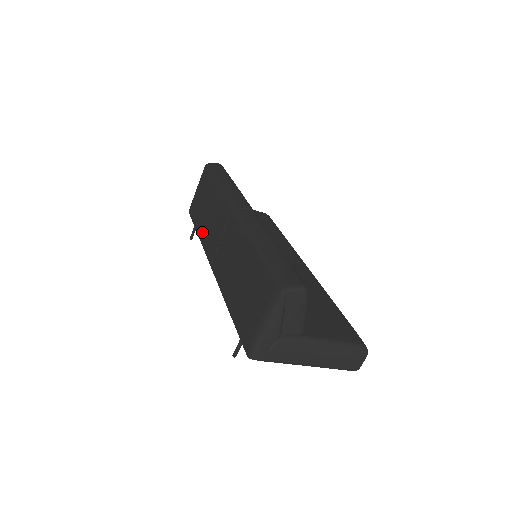
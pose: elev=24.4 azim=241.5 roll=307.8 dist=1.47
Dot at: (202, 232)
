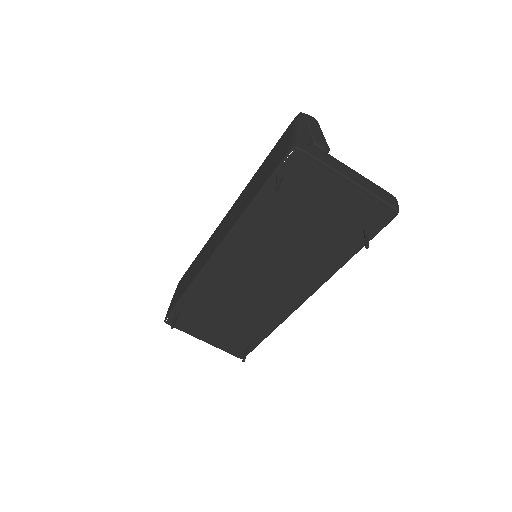
Dot at: (193, 276)
